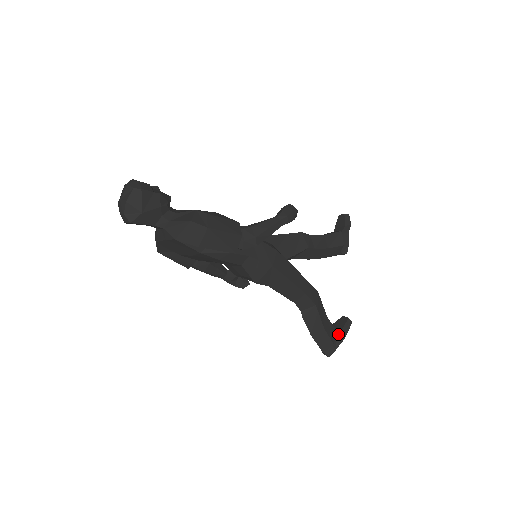
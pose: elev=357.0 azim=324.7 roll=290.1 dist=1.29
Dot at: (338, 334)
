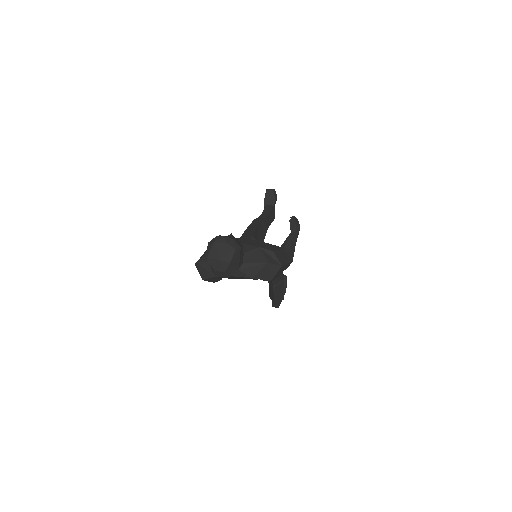
Dot at: (283, 290)
